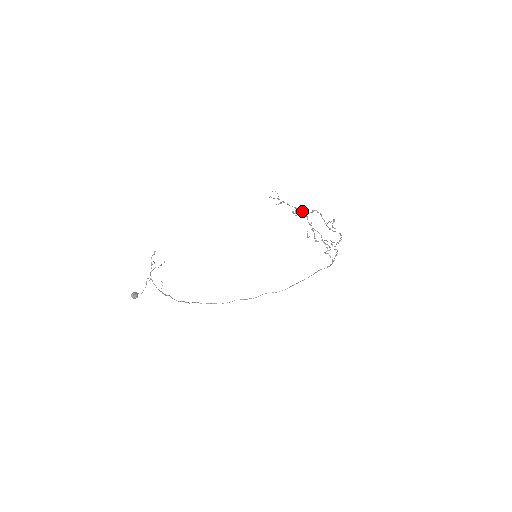
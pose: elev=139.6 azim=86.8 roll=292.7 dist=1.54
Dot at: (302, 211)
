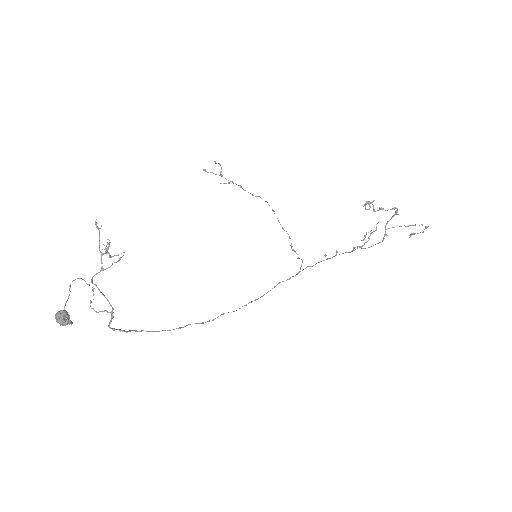
Dot at: occluded
